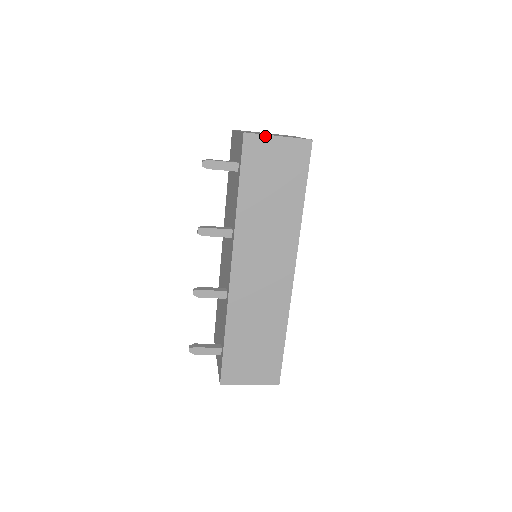
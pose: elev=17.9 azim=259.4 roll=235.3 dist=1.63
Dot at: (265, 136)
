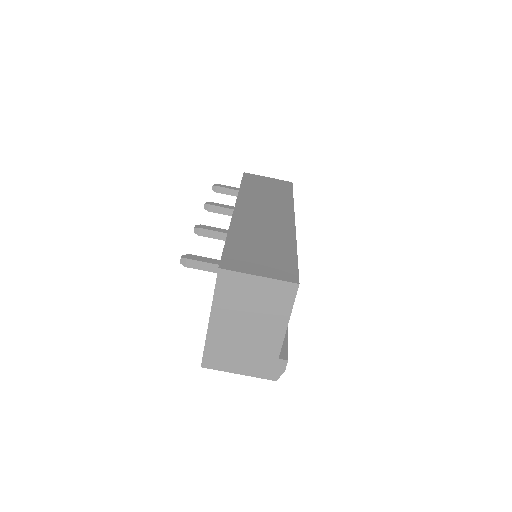
Dot at: (259, 176)
